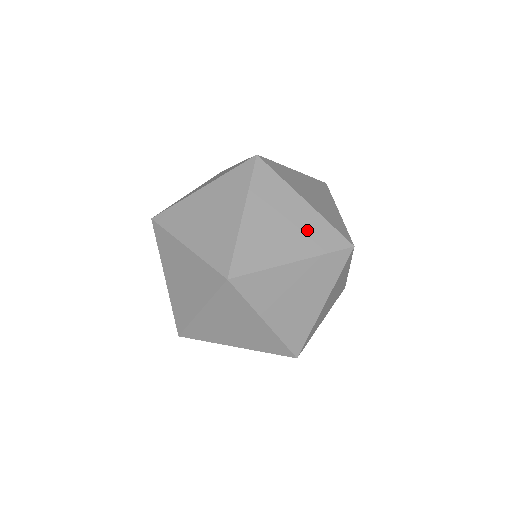
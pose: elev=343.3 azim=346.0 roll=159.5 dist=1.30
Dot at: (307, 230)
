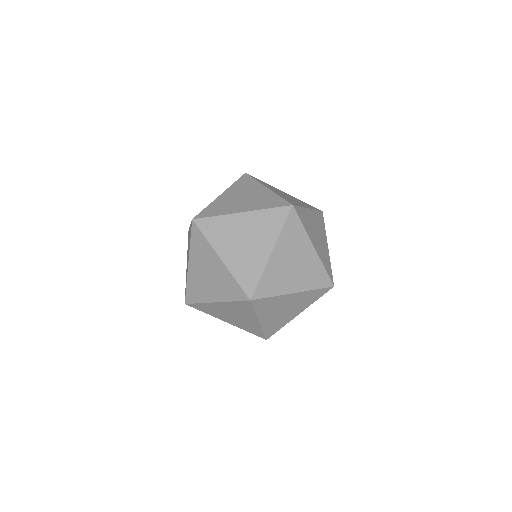
Dot at: (309, 270)
